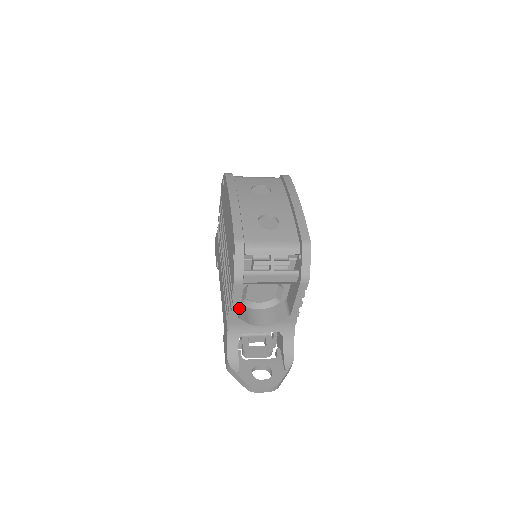
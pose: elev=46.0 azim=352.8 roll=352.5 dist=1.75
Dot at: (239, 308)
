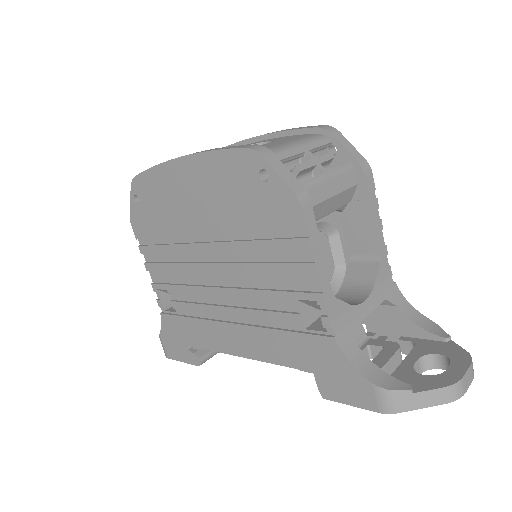
Dot at: occluded
